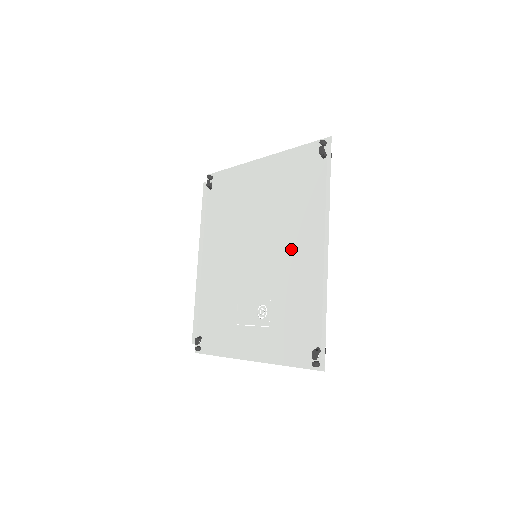
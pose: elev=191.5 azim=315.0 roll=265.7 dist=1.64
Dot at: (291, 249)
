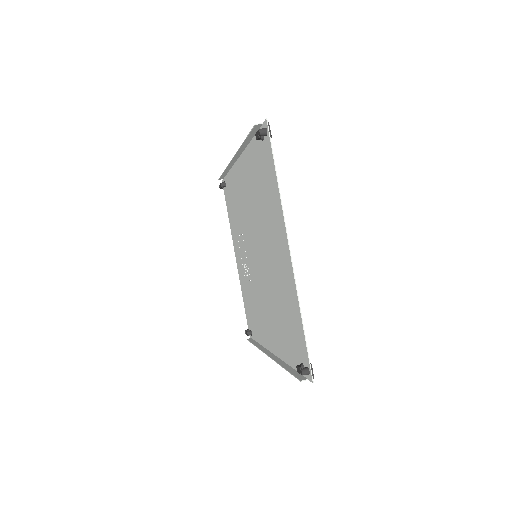
Dot at: (265, 308)
